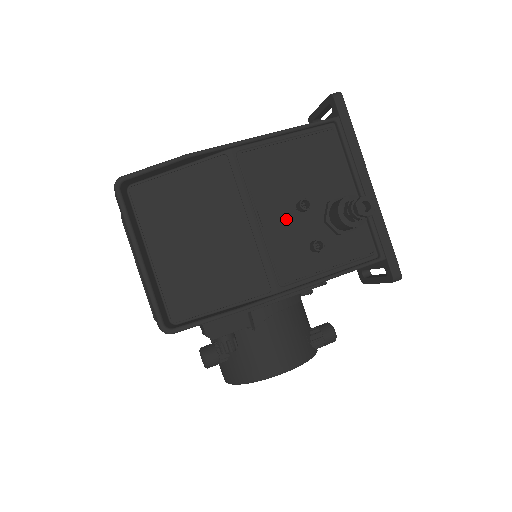
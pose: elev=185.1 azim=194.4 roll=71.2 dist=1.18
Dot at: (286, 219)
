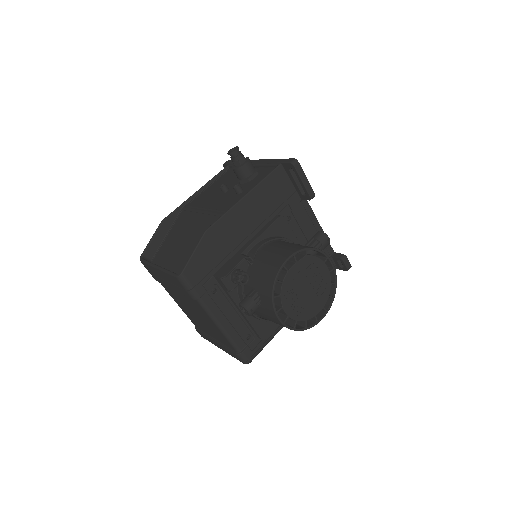
Dot at: (220, 199)
